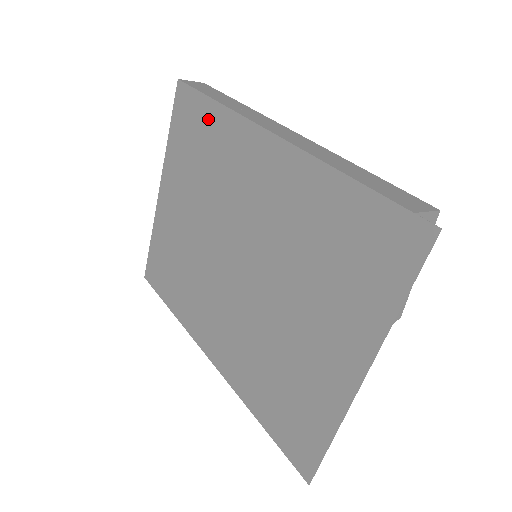
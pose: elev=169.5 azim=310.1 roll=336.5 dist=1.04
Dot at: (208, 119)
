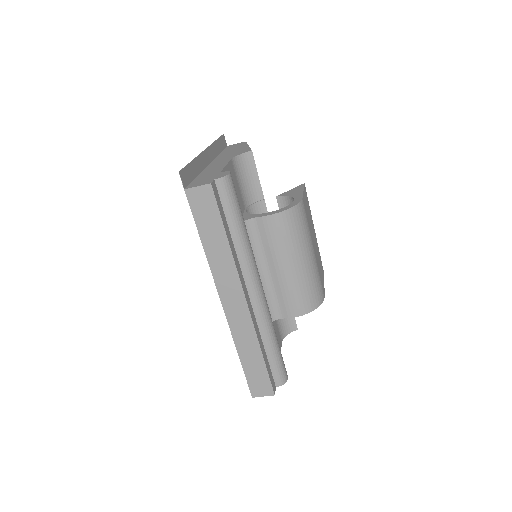
Dot at: occluded
